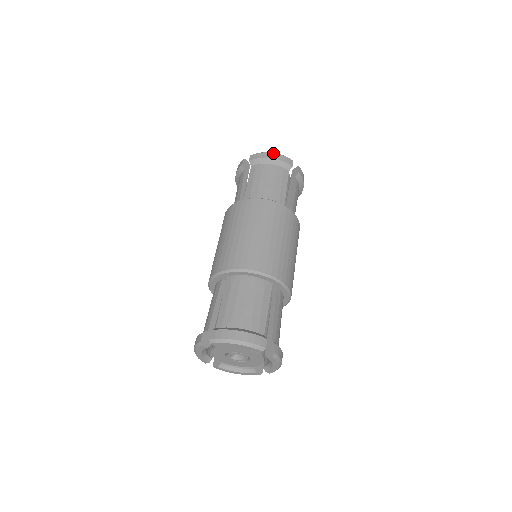
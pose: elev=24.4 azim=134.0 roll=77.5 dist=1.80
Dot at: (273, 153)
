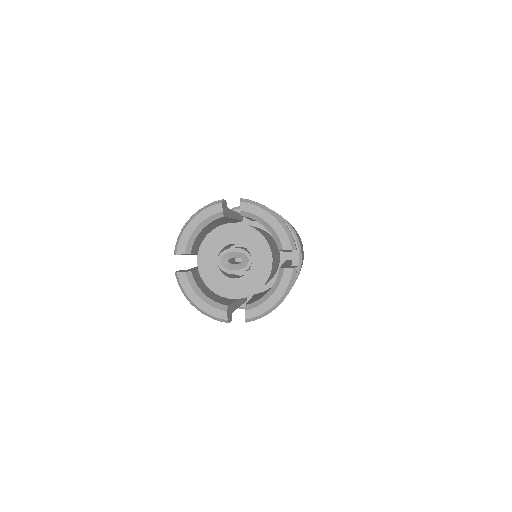
Dot at: occluded
